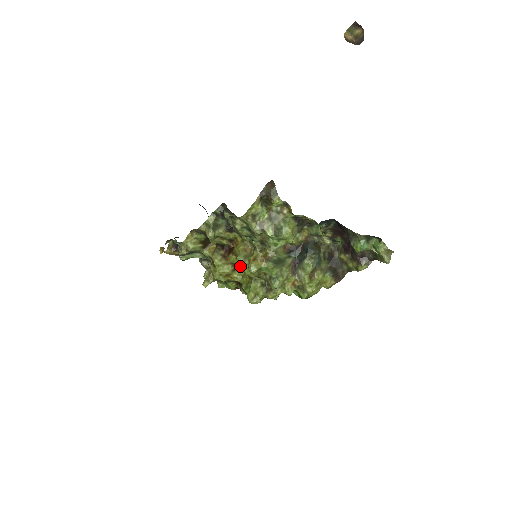
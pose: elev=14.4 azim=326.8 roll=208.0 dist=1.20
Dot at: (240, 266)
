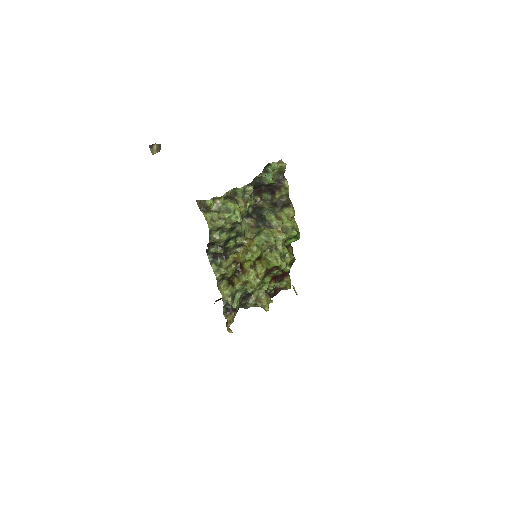
Dot at: (251, 260)
